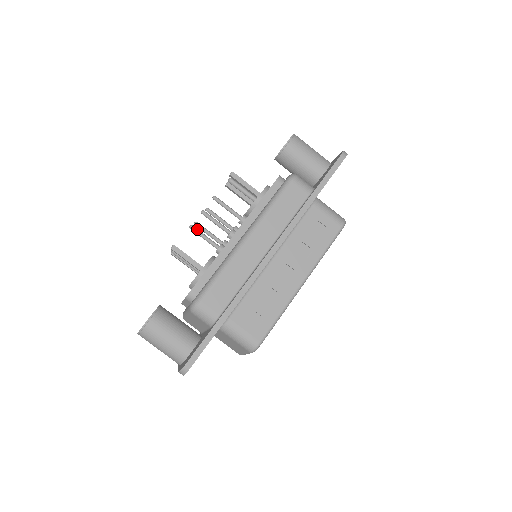
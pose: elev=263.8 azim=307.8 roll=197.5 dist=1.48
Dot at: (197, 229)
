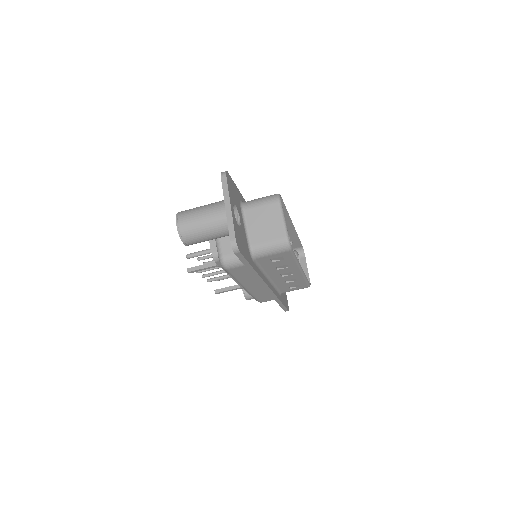
Dot at: (213, 280)
